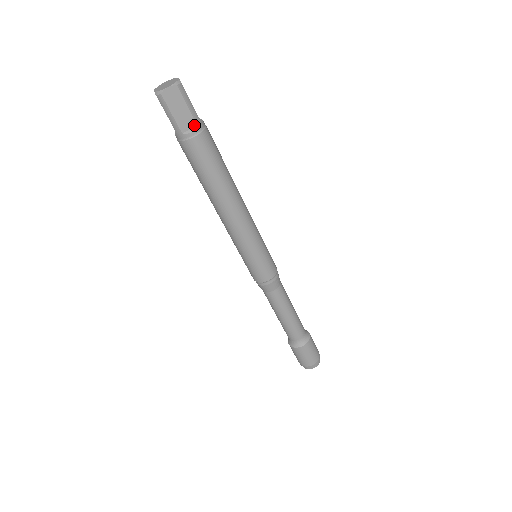
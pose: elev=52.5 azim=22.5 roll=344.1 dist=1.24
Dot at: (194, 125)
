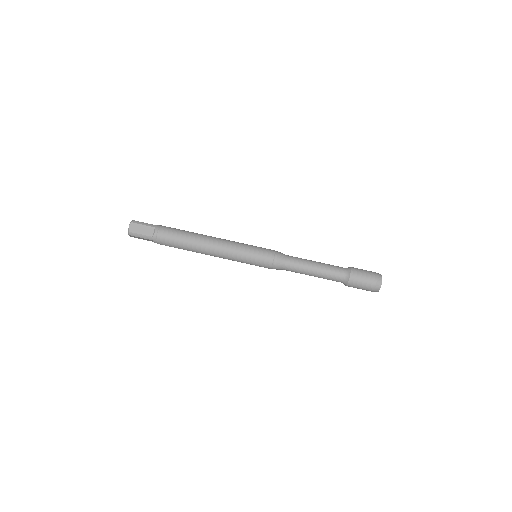
Dot at: (154, 229)
